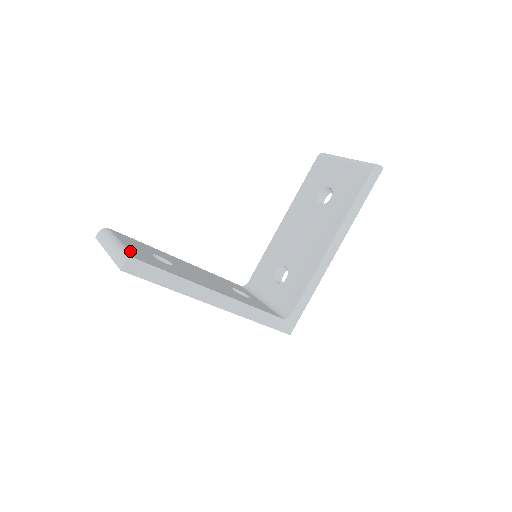
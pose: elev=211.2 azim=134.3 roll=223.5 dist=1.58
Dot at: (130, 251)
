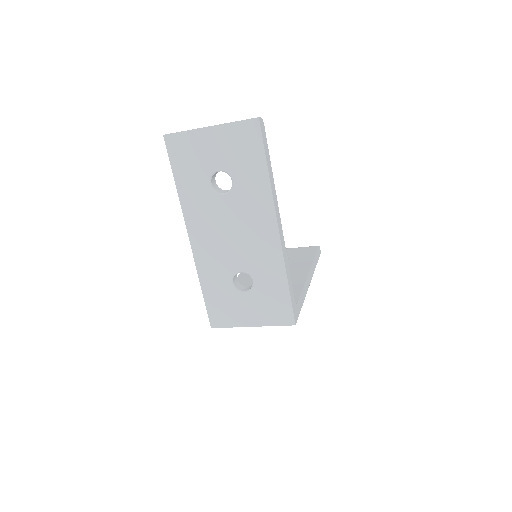
Dot at: occluded
